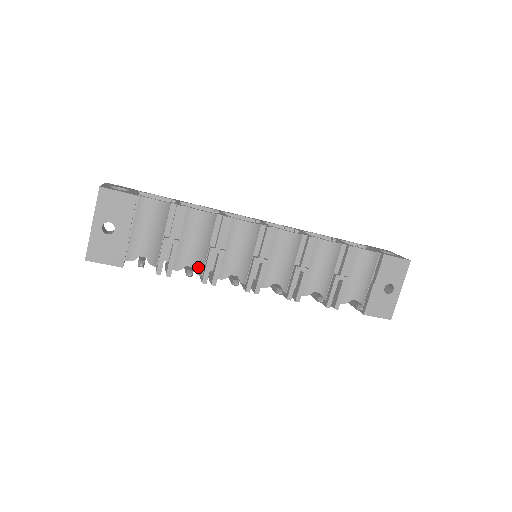
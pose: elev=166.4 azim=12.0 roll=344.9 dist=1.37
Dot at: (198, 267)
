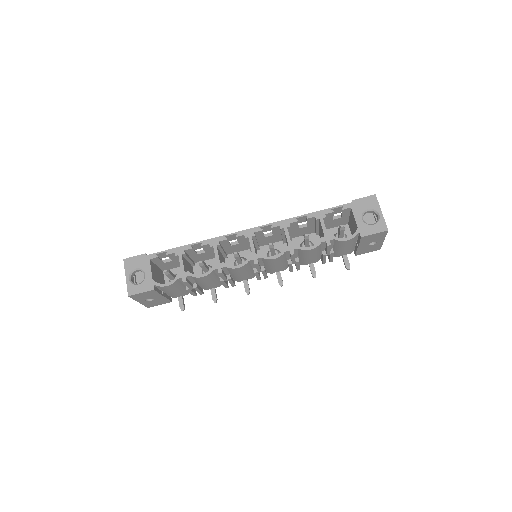
Dot at: (218, 285)
